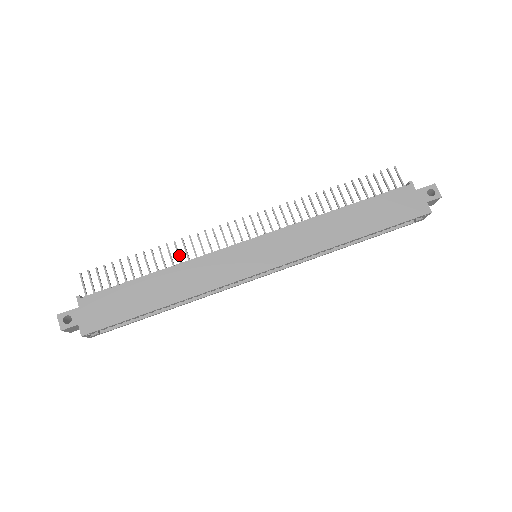
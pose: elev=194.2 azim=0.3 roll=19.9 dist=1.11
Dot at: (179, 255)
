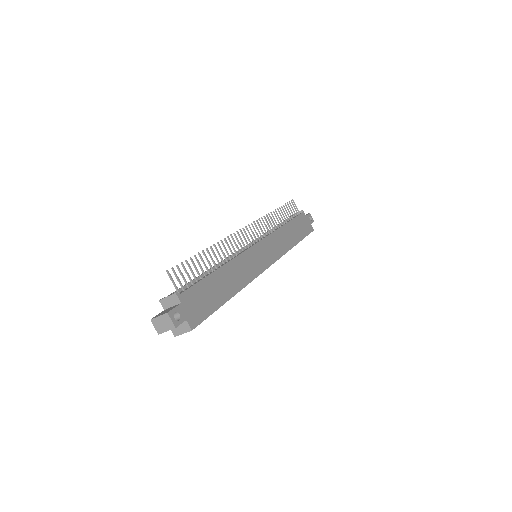
Dot at: (224, 254)
